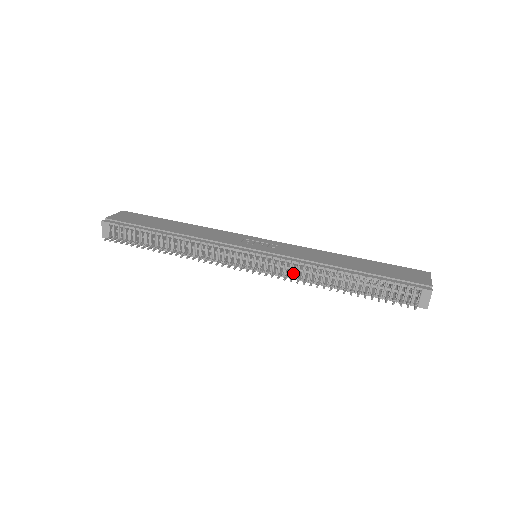
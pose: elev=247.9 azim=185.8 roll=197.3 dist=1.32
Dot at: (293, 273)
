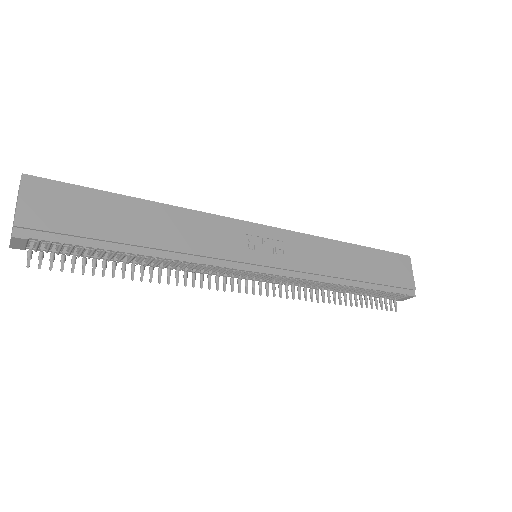
Dot at: occluded
